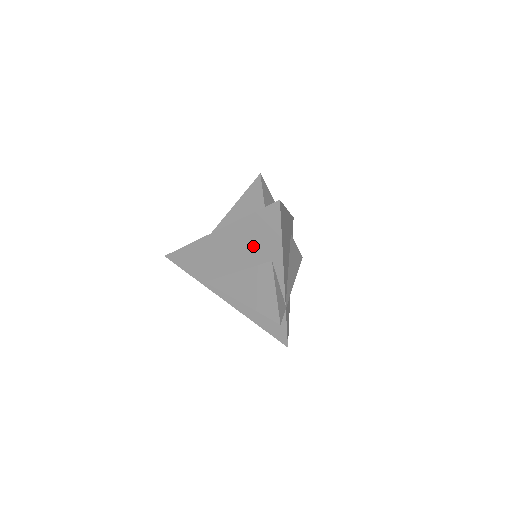
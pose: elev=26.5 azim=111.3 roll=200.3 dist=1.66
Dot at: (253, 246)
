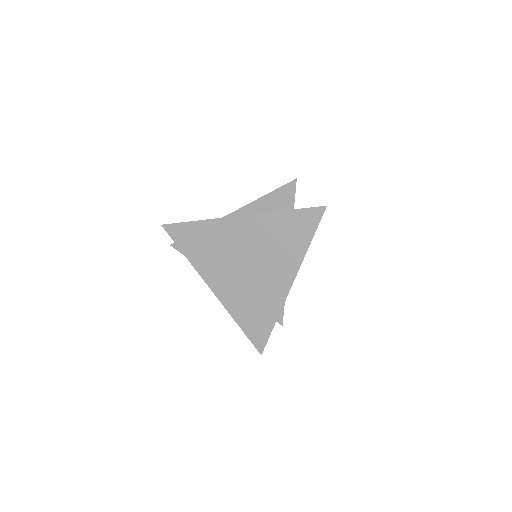
Dot at: (275, 242)
